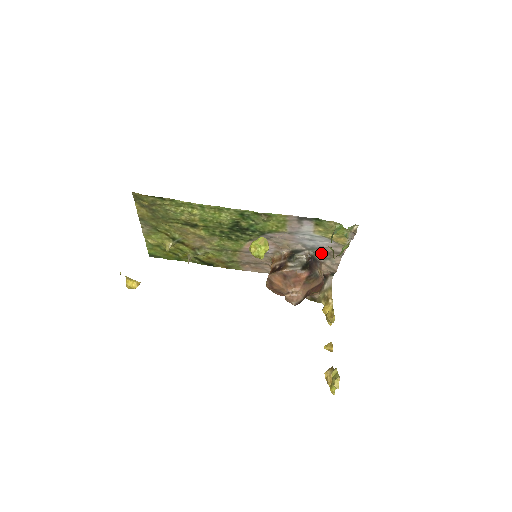
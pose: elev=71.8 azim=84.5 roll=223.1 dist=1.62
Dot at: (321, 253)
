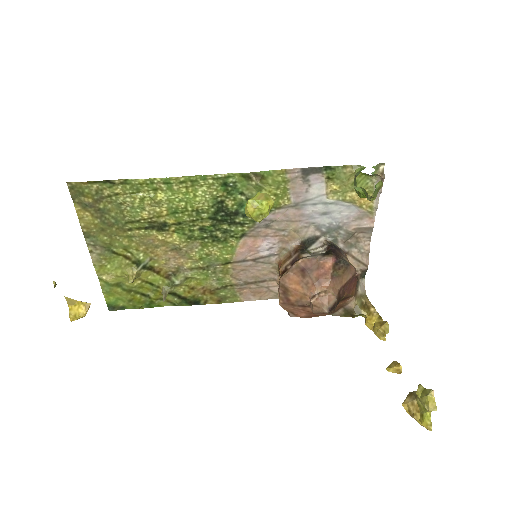
Dot at: (342, 237)
